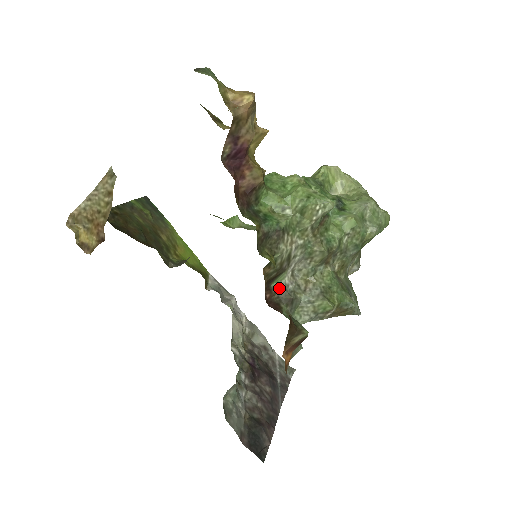
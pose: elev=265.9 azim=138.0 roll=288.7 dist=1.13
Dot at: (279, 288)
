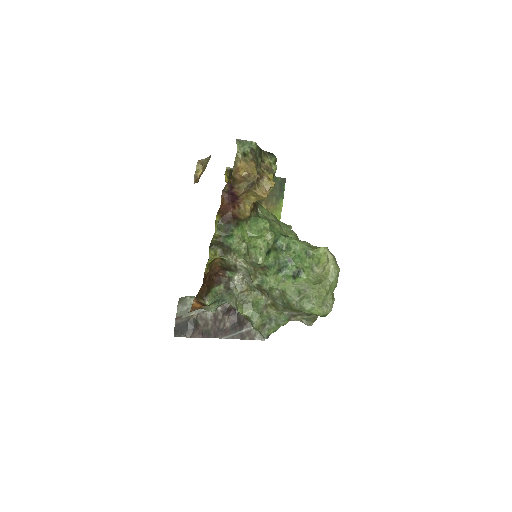
Dot at: (230, 277)
